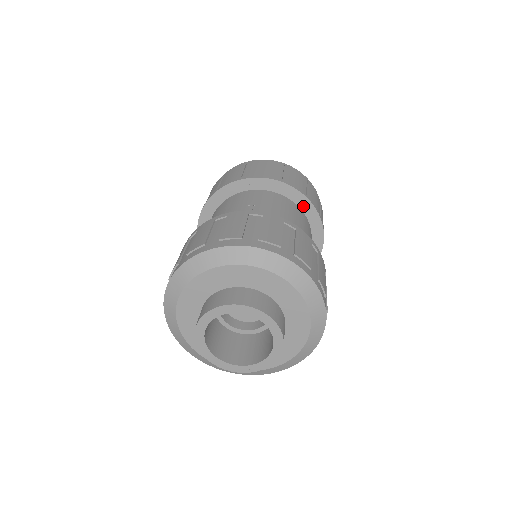
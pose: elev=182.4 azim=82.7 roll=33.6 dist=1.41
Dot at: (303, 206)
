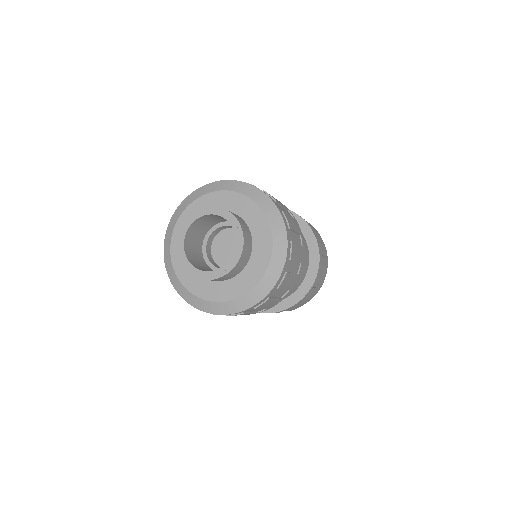
Dot at: (300, 227)
